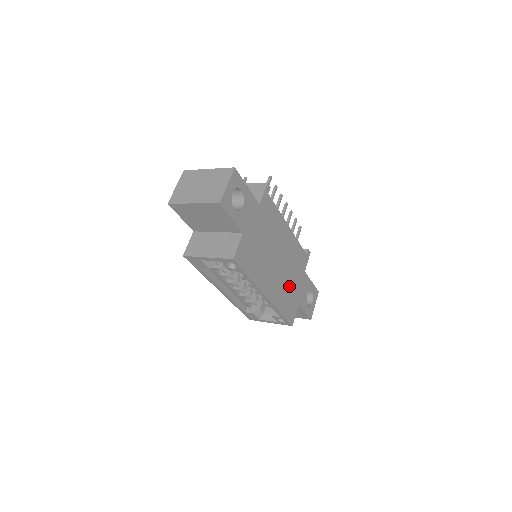
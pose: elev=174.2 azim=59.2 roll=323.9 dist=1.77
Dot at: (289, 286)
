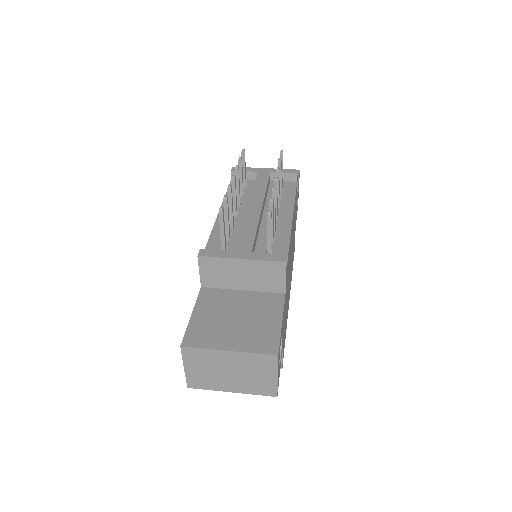
Dot at: (293, 244)
